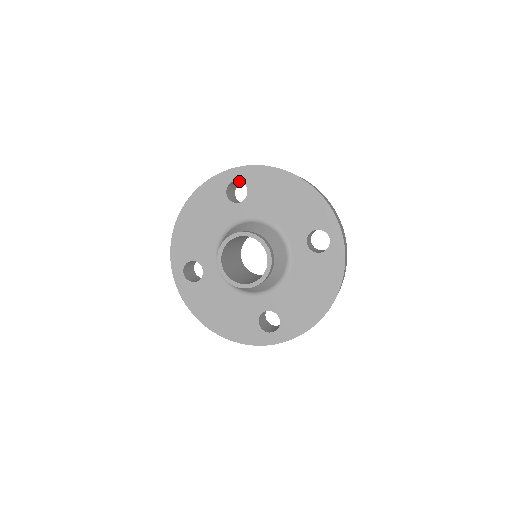
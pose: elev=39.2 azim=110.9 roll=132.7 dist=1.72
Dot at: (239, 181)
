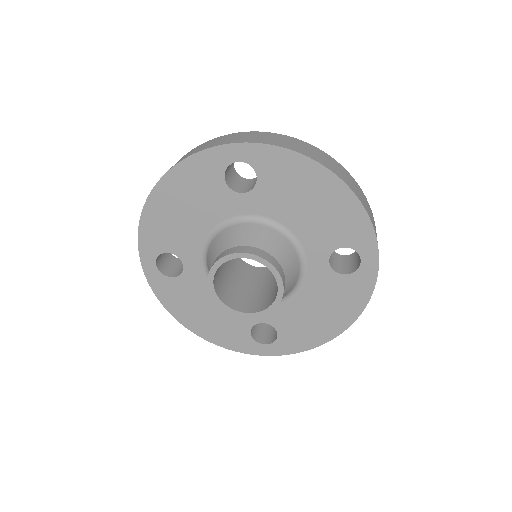
Dot at: occluded
